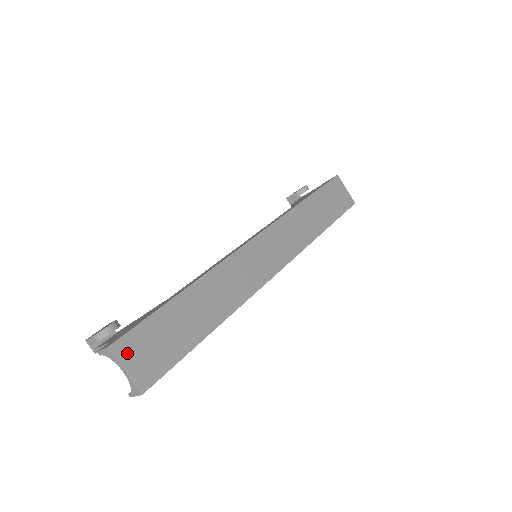
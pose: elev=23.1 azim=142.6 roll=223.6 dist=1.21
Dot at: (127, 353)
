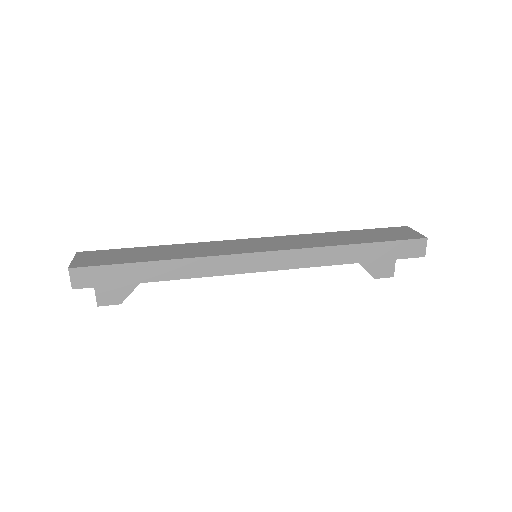
Dot at: (84, 256)
